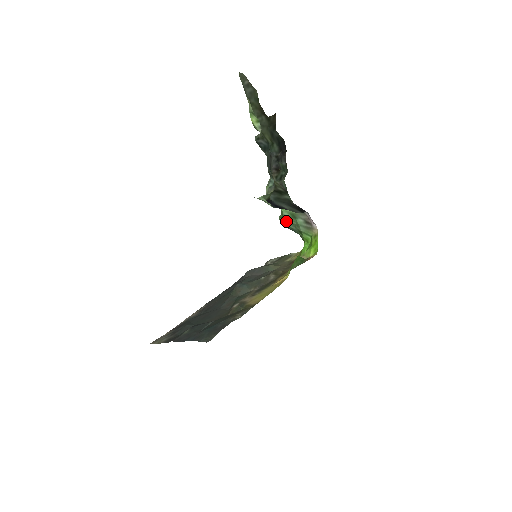
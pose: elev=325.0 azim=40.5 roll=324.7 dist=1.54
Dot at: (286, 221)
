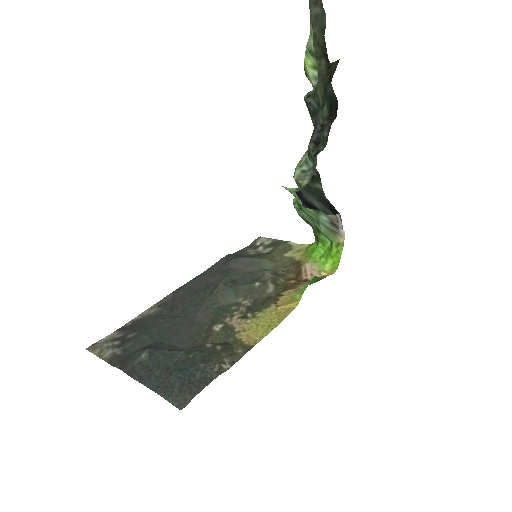
Dot at: (303, 210)
